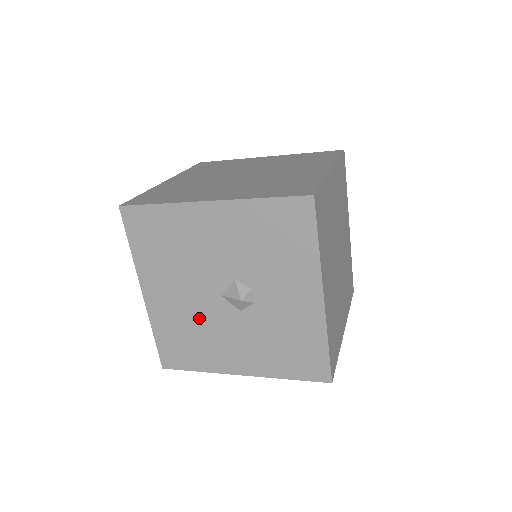
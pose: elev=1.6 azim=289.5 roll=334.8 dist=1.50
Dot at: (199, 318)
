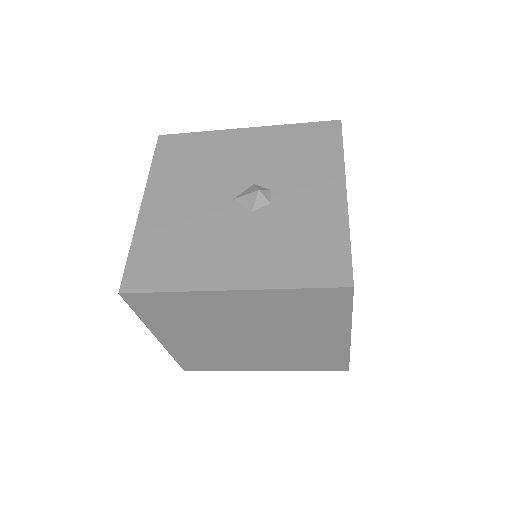
Dot at: (199, 224)
